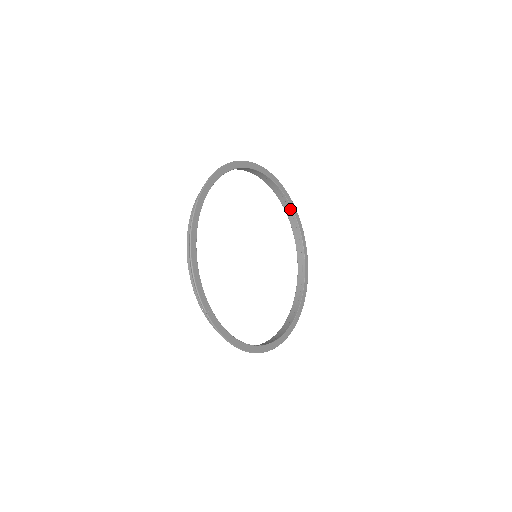
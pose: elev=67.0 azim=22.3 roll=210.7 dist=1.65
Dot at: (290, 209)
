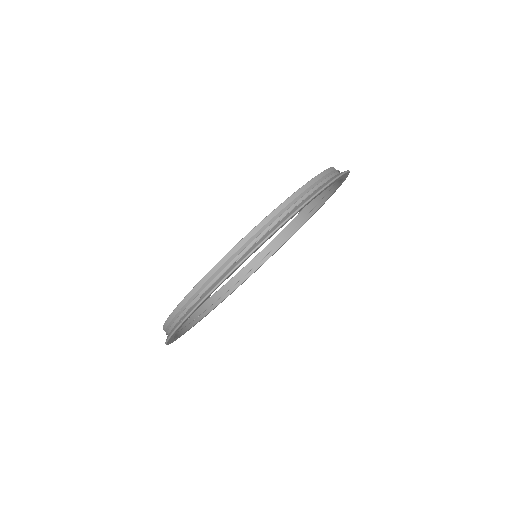
Dot at: (311, 212)
